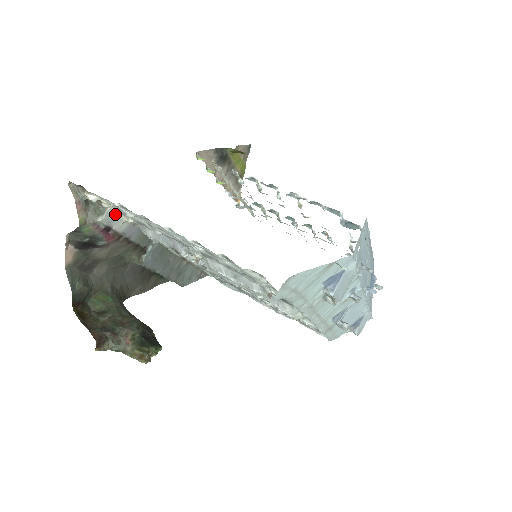
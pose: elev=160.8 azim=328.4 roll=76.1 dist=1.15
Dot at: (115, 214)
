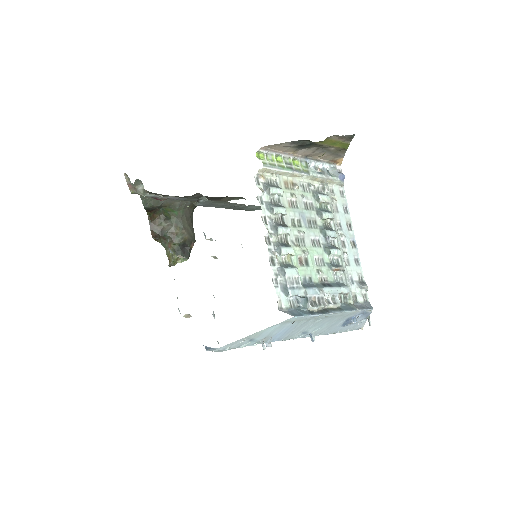
Dot at: (155, 195)
